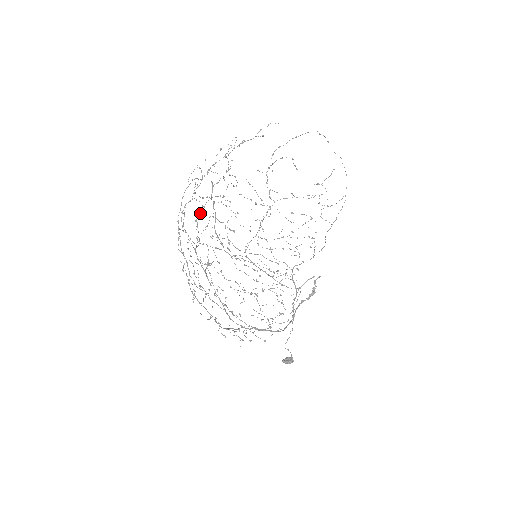
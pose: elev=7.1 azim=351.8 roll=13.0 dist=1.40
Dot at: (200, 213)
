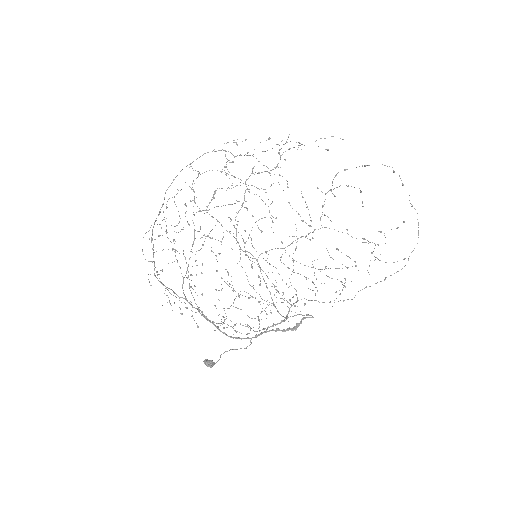
Dot at: occluded
